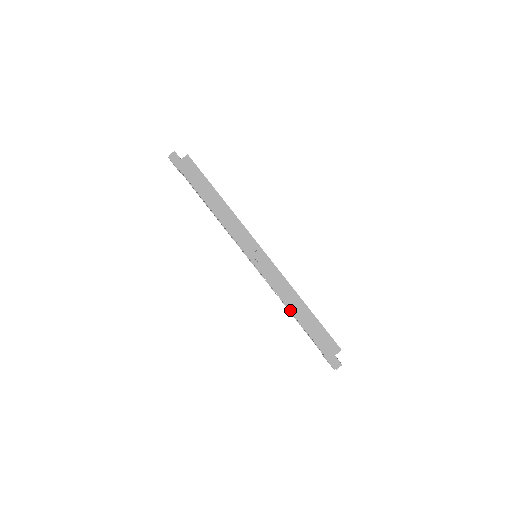
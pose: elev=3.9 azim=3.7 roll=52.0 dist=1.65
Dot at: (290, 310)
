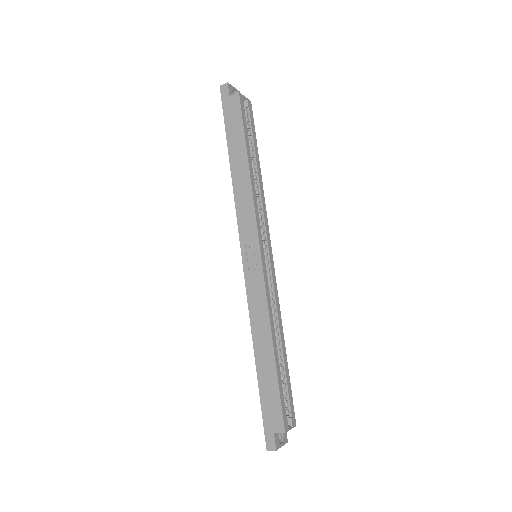
Dot at: (253, 344)
